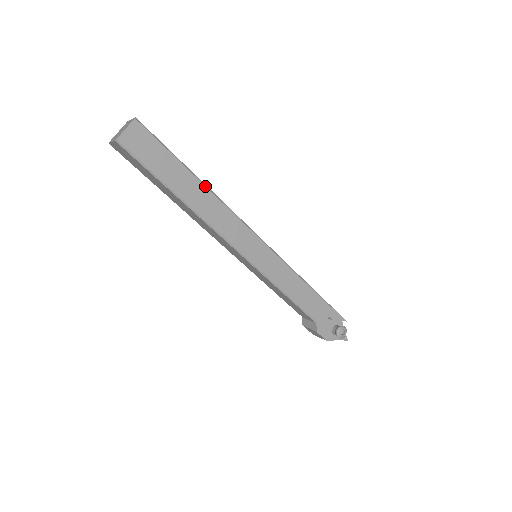
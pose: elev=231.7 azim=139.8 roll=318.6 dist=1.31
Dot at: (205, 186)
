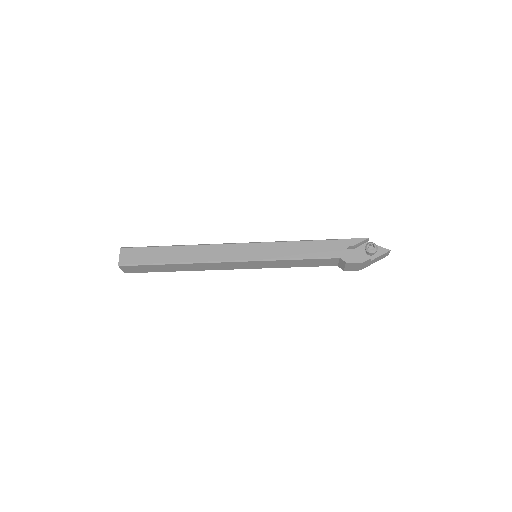
Dot at: (183, 246)
